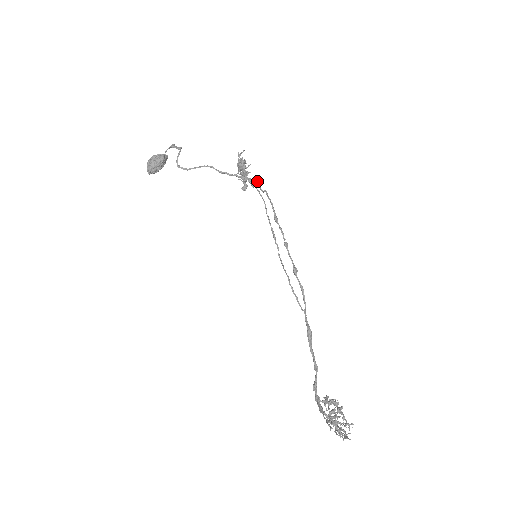
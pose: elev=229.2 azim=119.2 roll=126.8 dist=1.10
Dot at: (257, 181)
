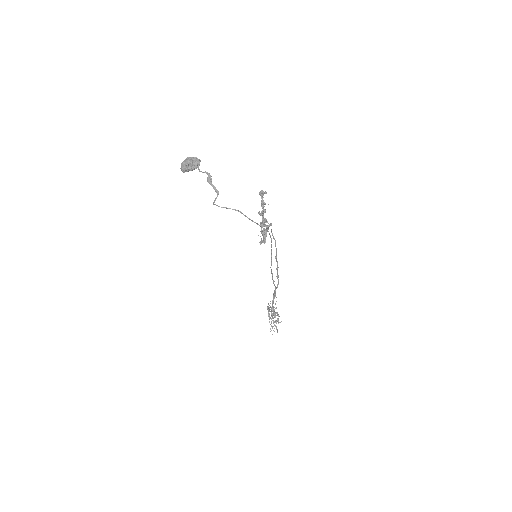
Dot at: (271, 224)
